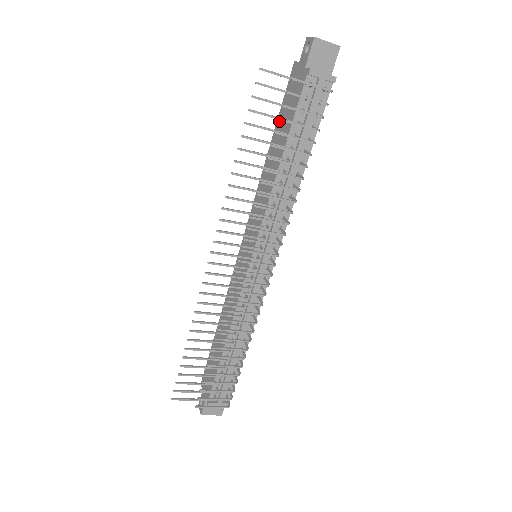
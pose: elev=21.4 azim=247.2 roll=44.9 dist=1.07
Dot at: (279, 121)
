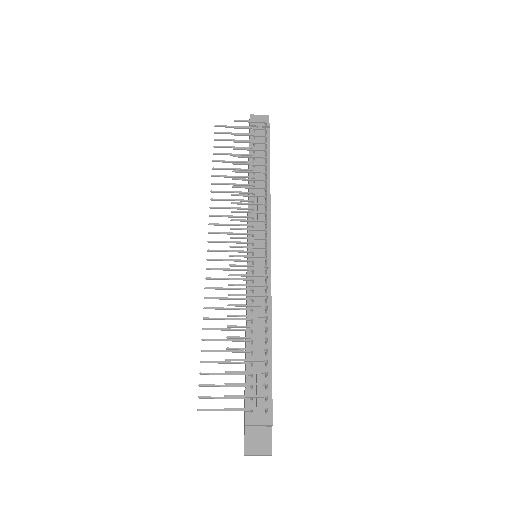
Dot at: occluded
